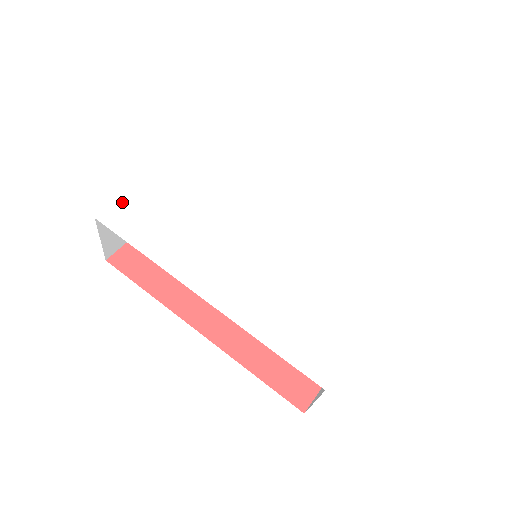
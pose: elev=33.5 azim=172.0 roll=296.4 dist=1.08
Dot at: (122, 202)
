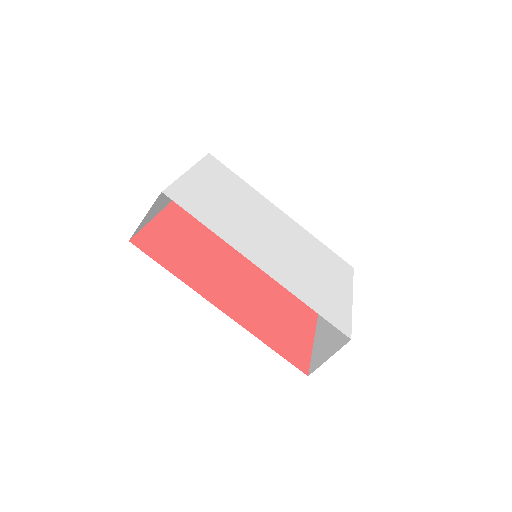
Dot at: (176, 186)
